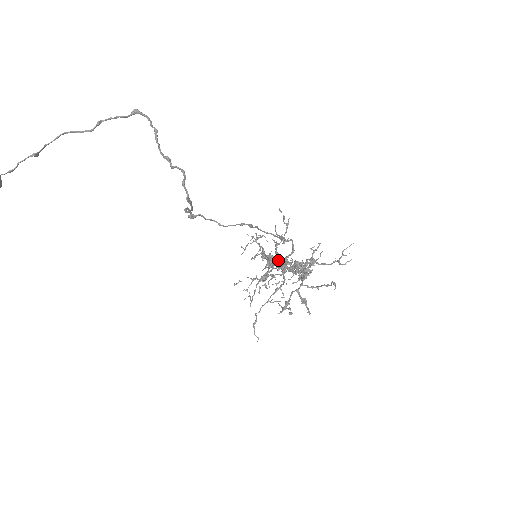
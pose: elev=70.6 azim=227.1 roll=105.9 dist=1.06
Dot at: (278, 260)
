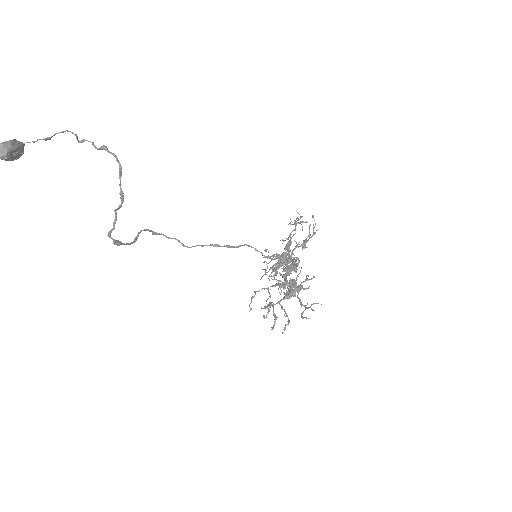
Dot at: (283, 264)
